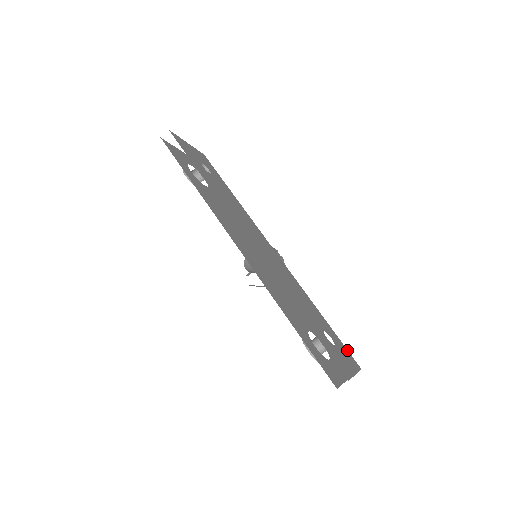
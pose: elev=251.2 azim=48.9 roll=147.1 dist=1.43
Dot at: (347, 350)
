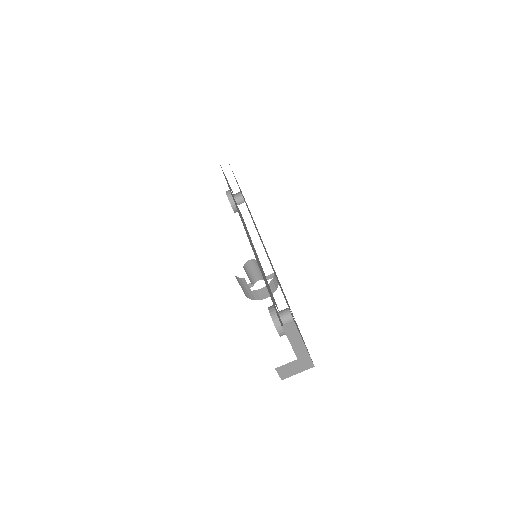
Dot at: occluded
